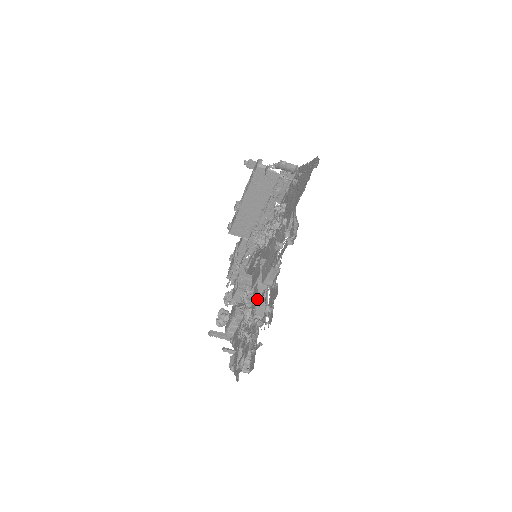
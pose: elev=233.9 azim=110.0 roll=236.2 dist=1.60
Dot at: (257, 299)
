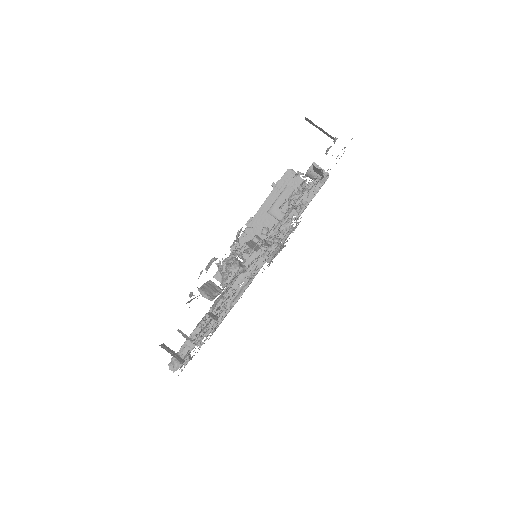
Dot at: (252, 241)
